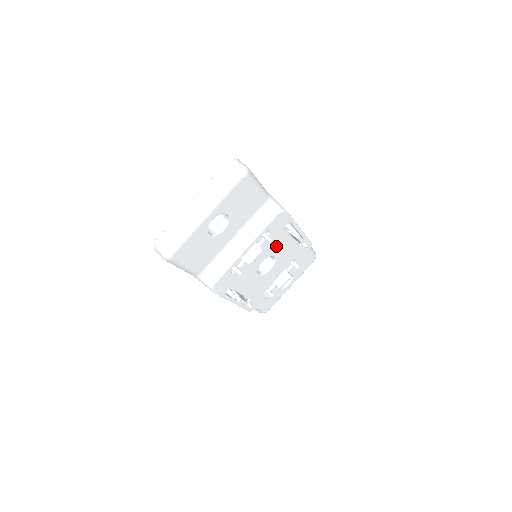
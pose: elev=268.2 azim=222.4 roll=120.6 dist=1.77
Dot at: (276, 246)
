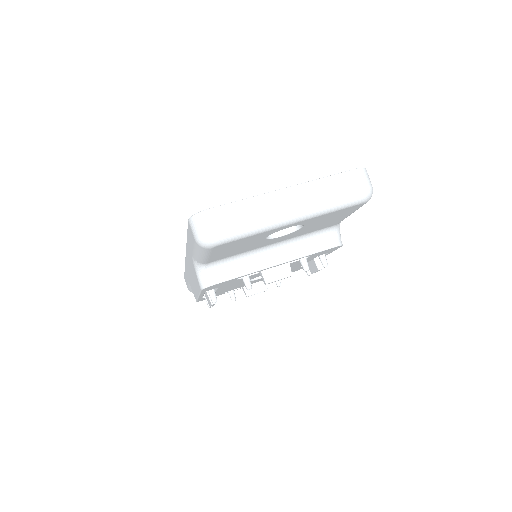
Dot at: (292, 265)
